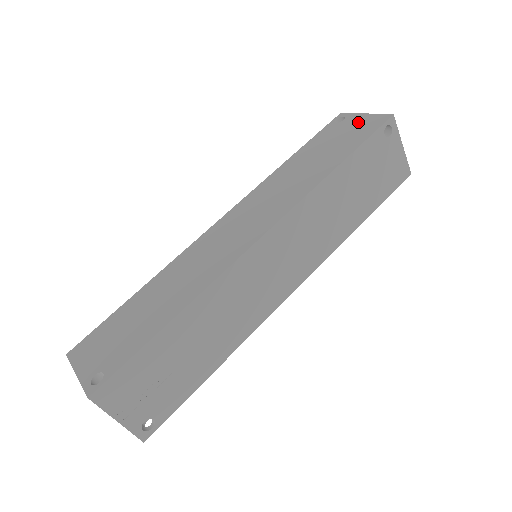
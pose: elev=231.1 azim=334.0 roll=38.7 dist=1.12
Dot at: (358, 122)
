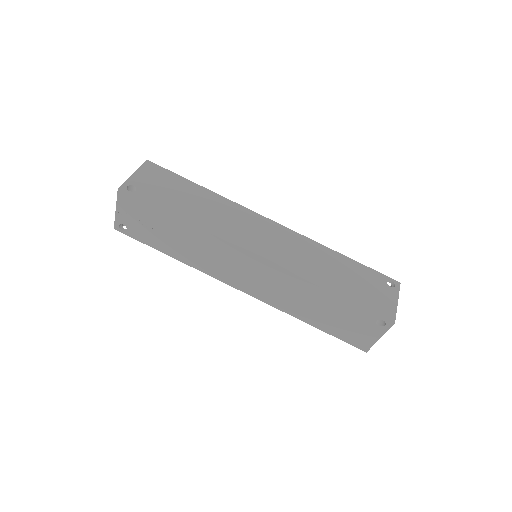
Dot at: (386, 298)
